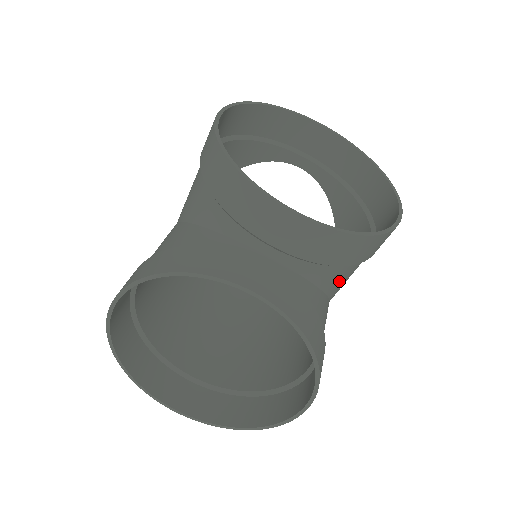
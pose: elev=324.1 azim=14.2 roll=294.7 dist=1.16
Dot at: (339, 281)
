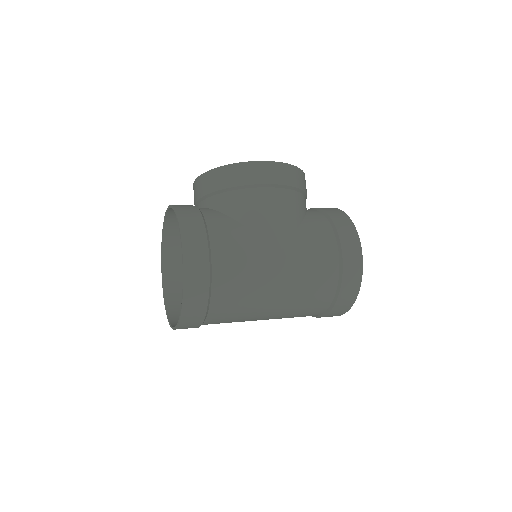
Dot at: (235, 206)
